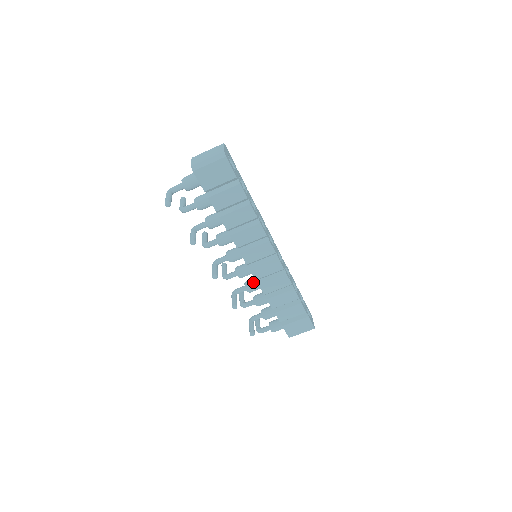
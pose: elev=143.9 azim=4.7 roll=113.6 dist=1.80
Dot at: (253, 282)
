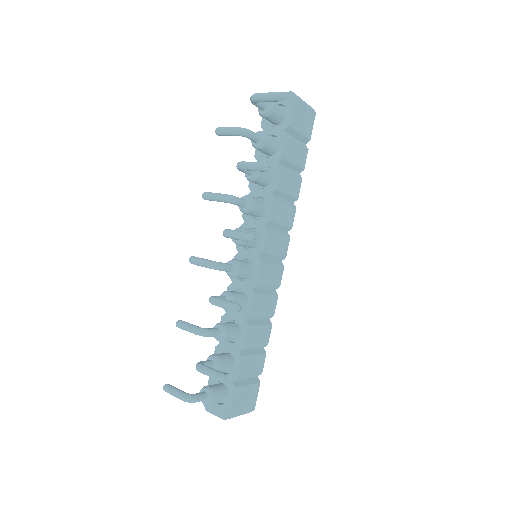
Dot at: (238, 293)
